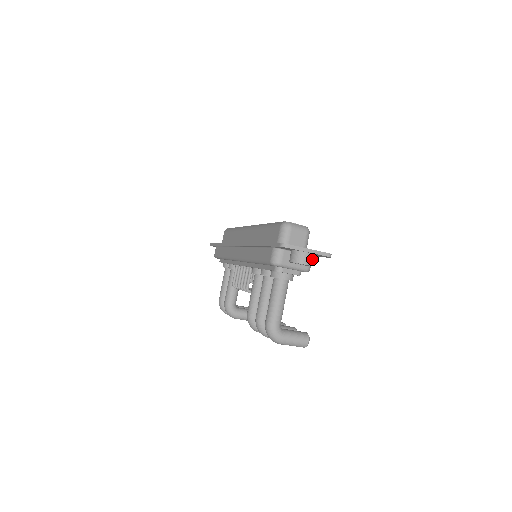
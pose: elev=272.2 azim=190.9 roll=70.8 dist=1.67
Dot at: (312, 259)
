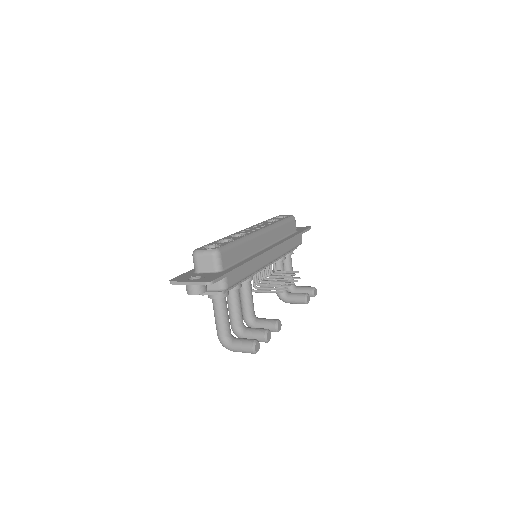
Dot at: (200, 288)
